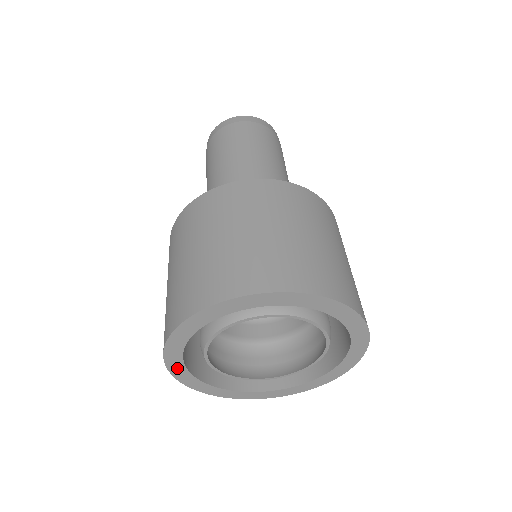
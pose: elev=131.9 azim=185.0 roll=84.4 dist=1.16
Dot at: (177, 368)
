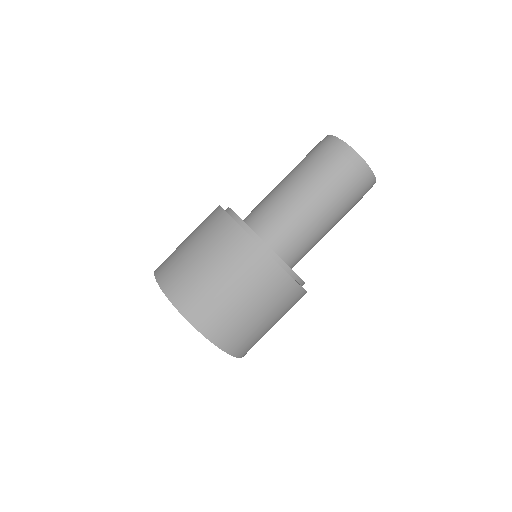
Dot at: occluded
